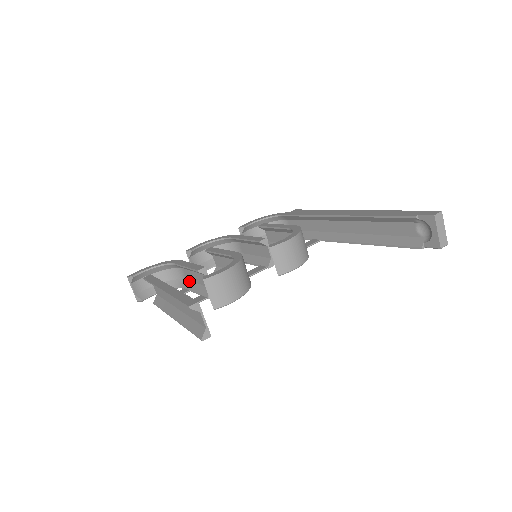
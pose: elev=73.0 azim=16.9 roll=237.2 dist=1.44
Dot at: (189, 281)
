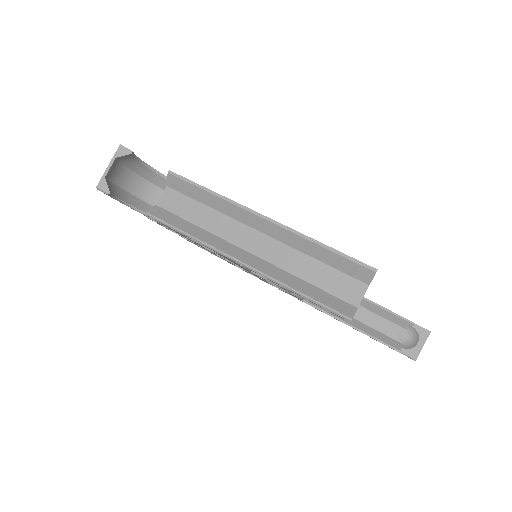
Dot at: occluded
